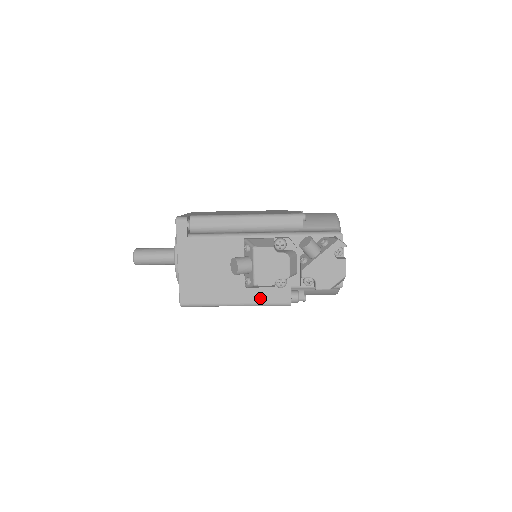
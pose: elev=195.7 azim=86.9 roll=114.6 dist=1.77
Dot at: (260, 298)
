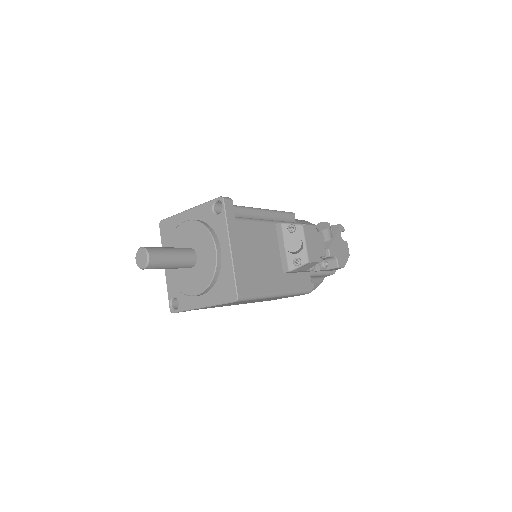
Dot at: (294, 285)
